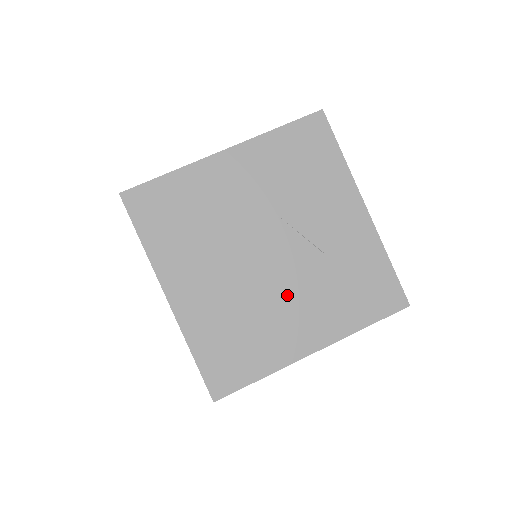
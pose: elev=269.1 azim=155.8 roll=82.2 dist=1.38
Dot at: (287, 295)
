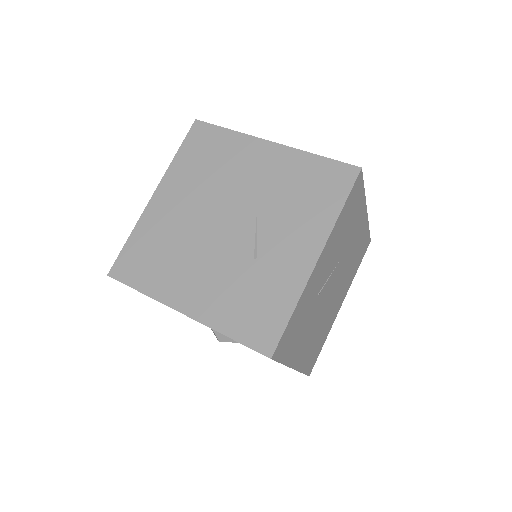
Dot at: (208, 260)
